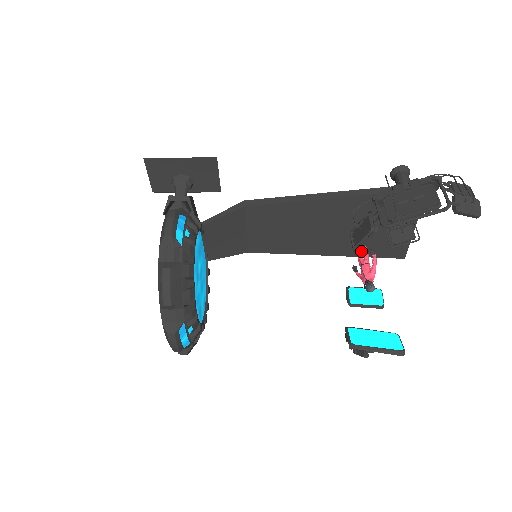
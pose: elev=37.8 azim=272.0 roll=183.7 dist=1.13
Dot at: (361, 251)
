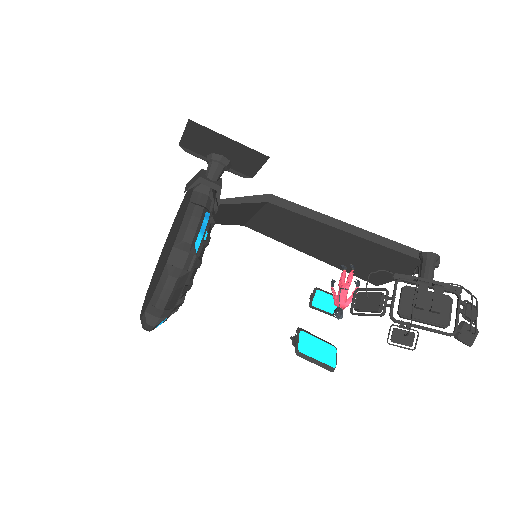
Dot at: (346, 269)
